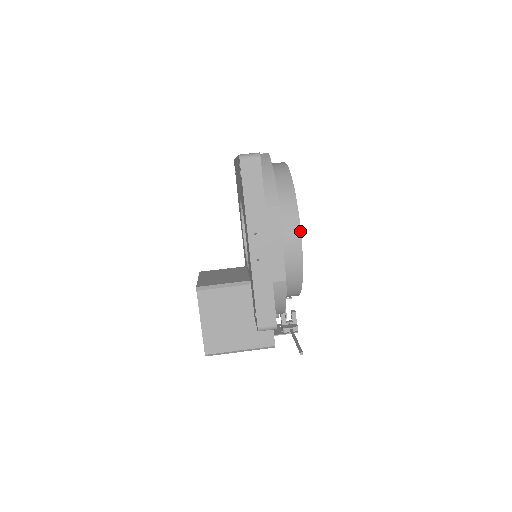
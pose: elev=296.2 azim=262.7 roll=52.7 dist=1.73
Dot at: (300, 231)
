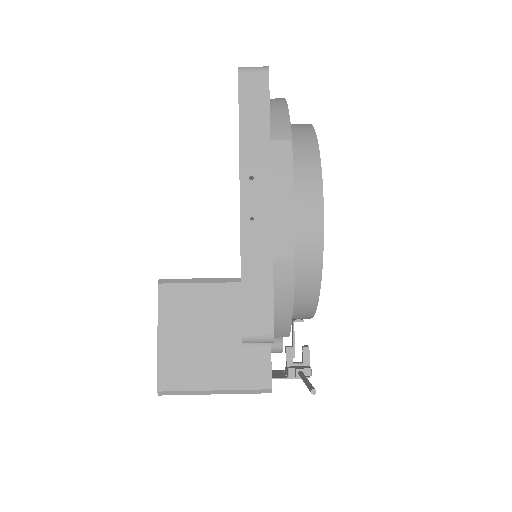
Dot at: (322, 189)
